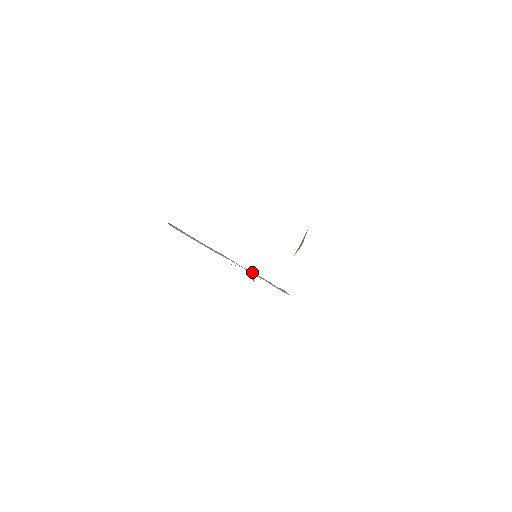
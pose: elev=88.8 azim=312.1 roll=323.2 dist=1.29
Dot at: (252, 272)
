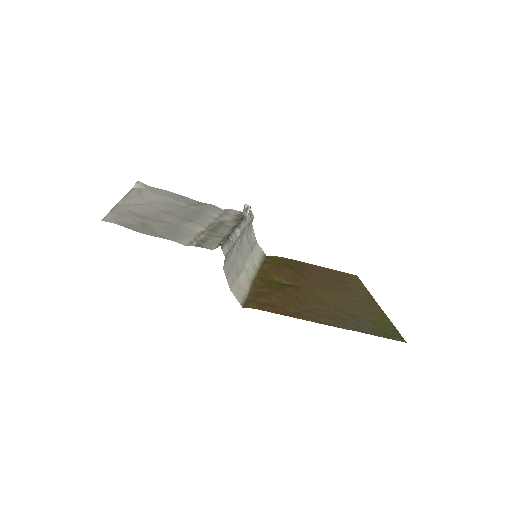
Dot at: occluded
